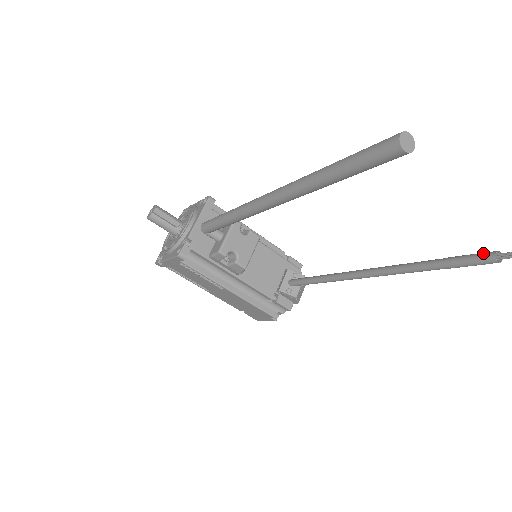
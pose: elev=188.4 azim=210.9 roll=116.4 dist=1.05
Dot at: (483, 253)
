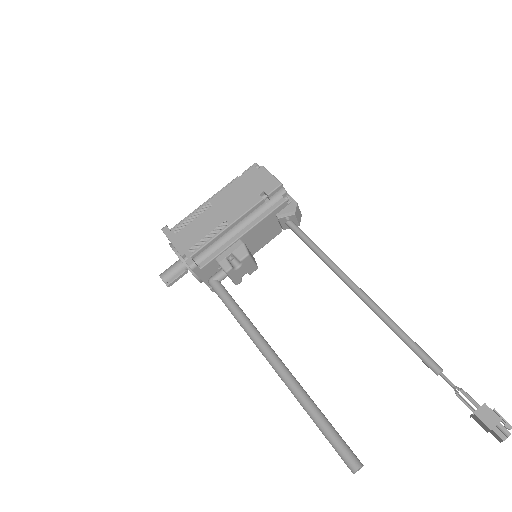
Dot at: (430, 368)
